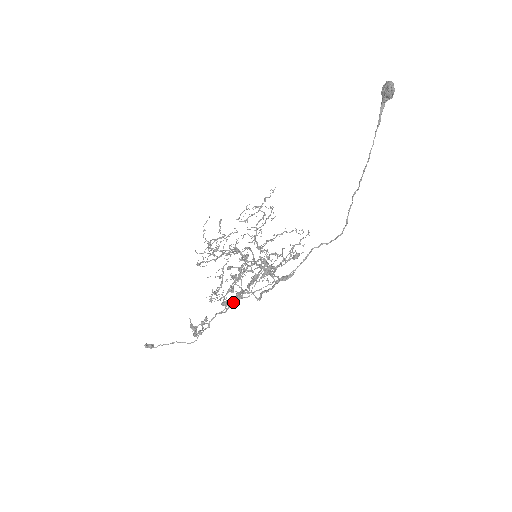
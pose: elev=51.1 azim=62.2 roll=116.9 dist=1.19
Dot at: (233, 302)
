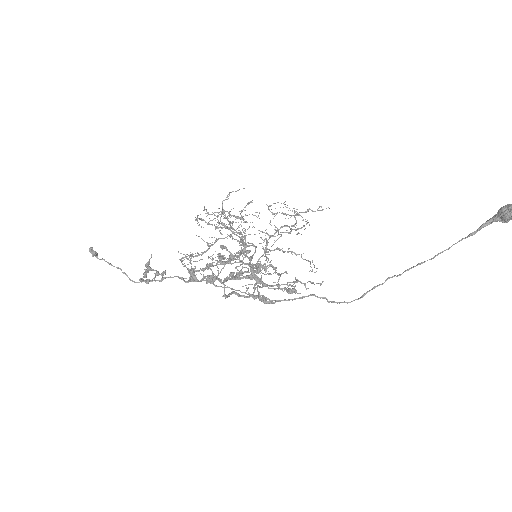
Dot at: (200, 280)
